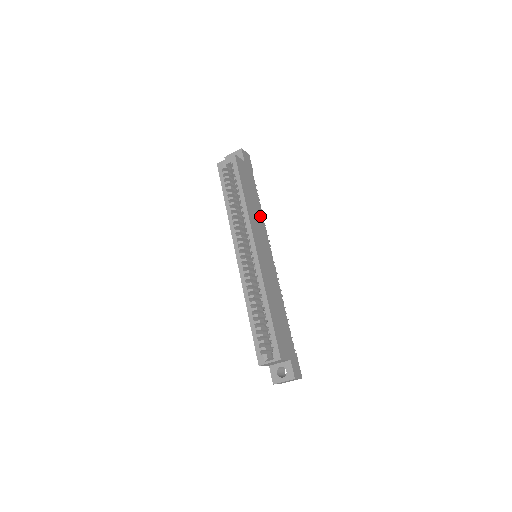
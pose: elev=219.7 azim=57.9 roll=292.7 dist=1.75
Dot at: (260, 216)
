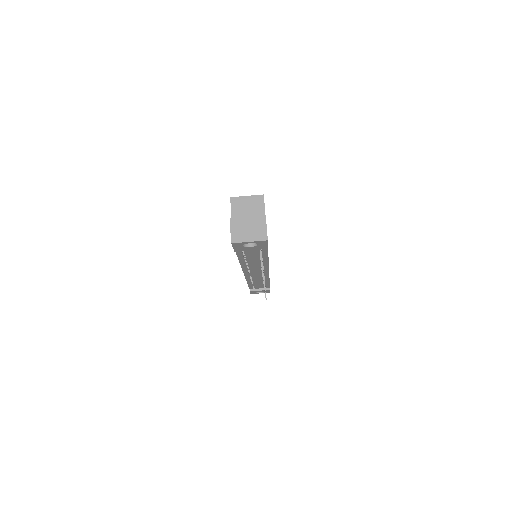
Dot at: occluded
